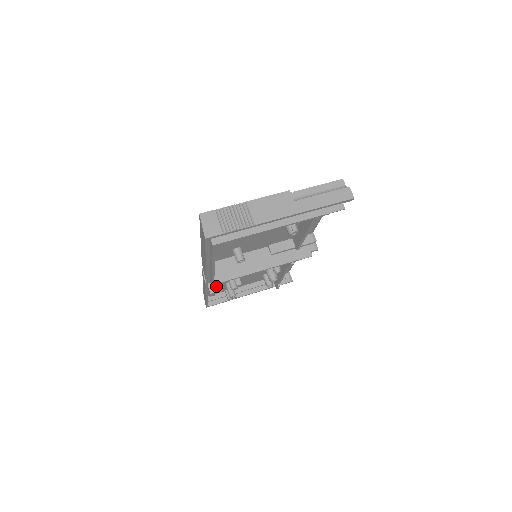
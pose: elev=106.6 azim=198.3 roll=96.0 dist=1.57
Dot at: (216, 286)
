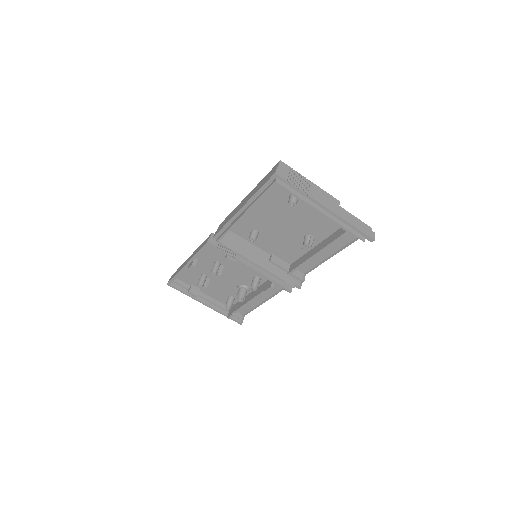
Dot at: (194, 269)
